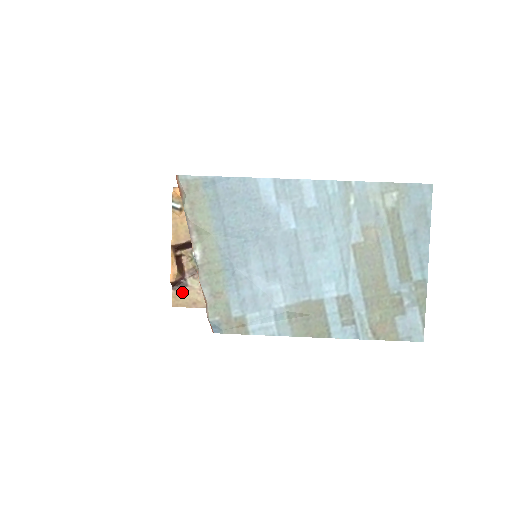
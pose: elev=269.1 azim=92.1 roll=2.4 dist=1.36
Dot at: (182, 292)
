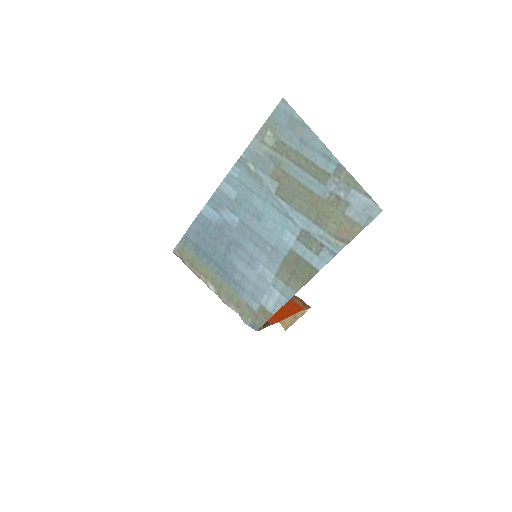
Dot at: occluded
